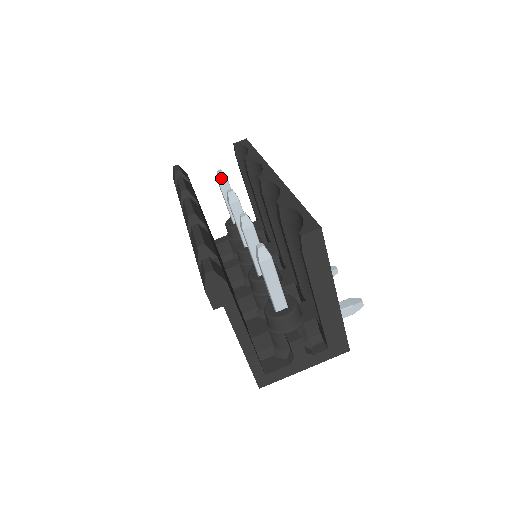
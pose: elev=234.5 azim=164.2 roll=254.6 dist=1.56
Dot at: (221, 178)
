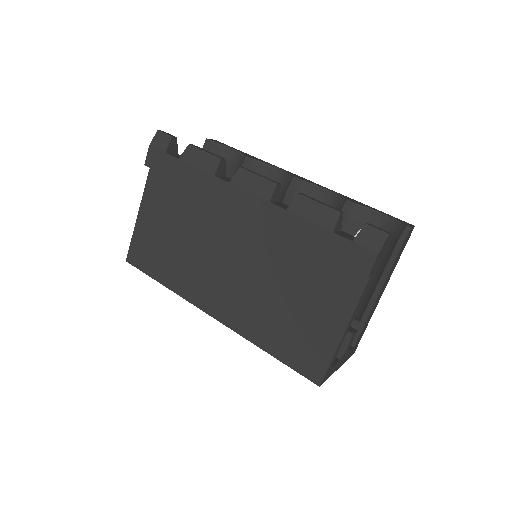
Dot at: occluded
